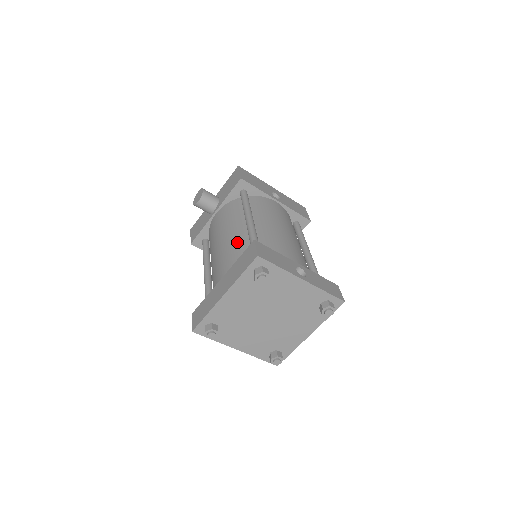
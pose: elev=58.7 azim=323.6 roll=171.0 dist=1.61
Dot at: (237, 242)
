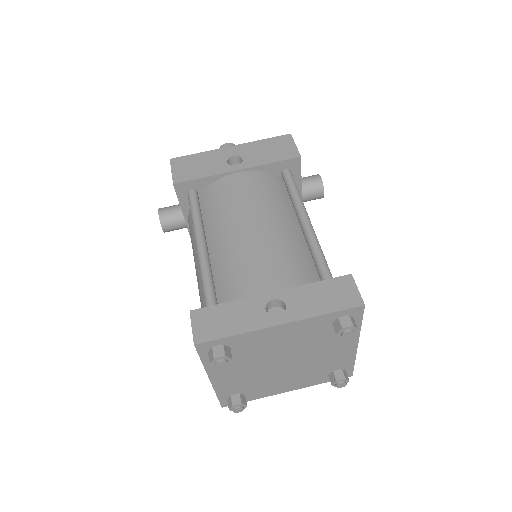
Dot at: (202, 287)
